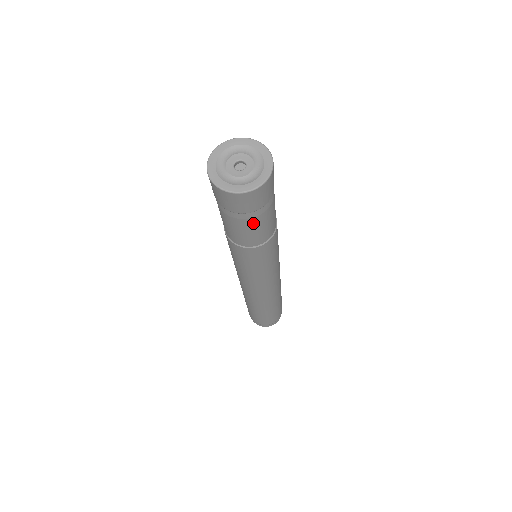
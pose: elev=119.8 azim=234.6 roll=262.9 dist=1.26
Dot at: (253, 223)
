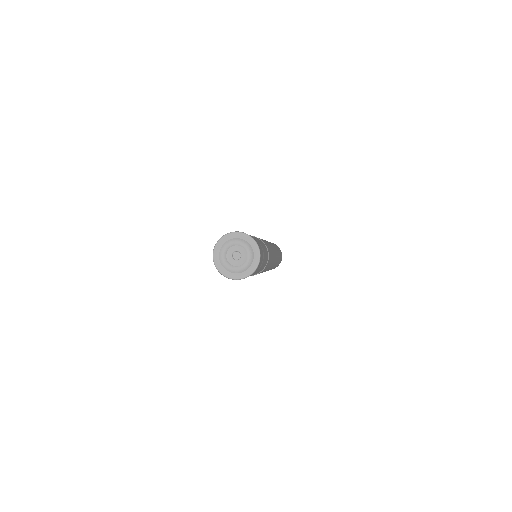
Dot at: occluded
